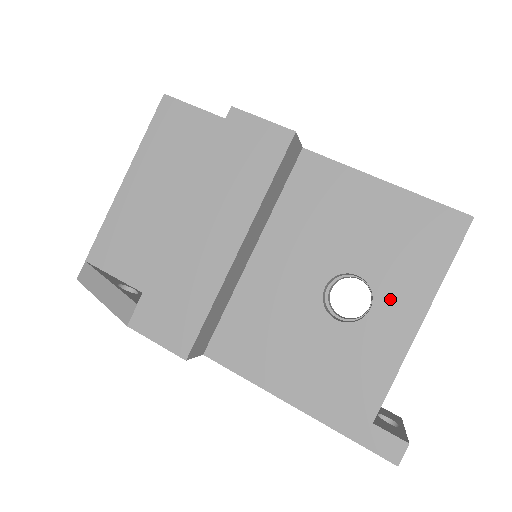
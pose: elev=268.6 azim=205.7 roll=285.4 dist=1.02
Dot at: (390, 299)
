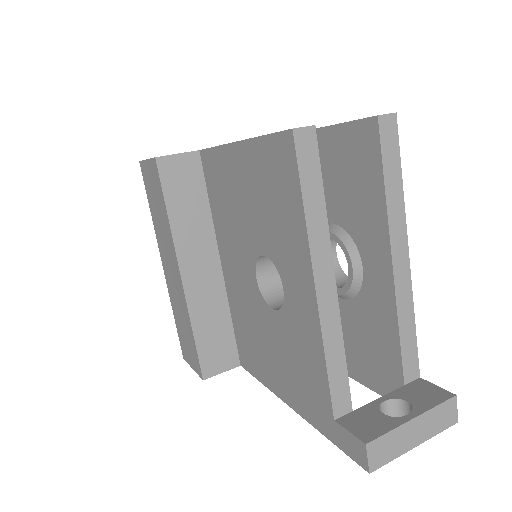
Dot at: (288, 271)
